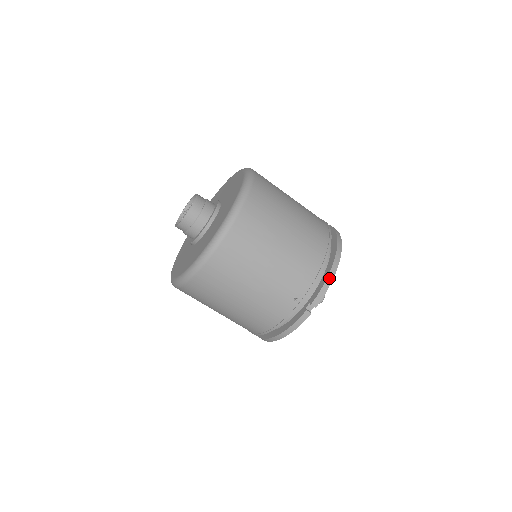
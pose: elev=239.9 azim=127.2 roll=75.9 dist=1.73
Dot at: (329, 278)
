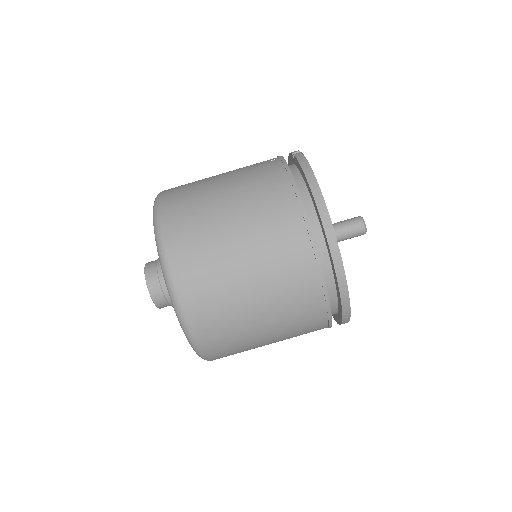
Dot at: occluded
